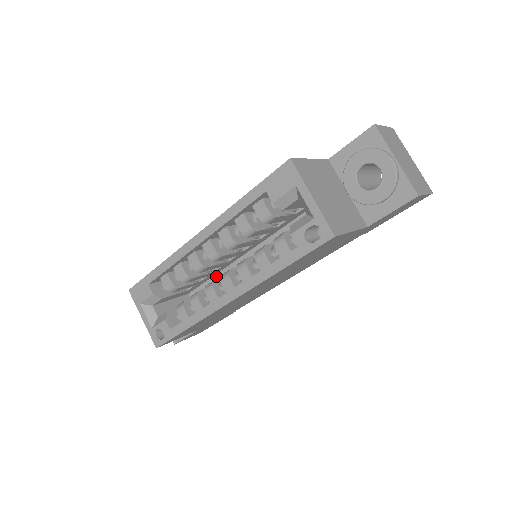
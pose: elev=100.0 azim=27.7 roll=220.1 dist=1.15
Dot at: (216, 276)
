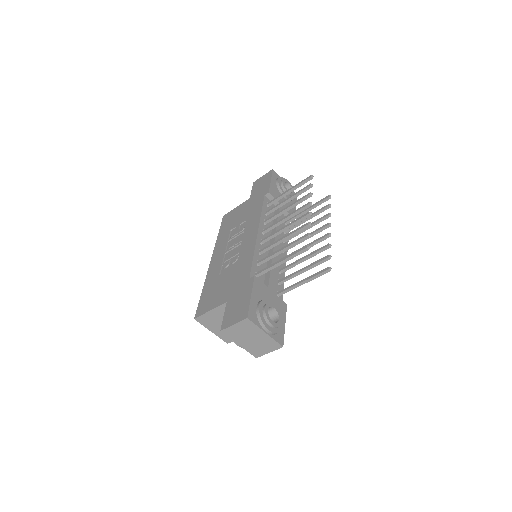
Dot at: occluded
